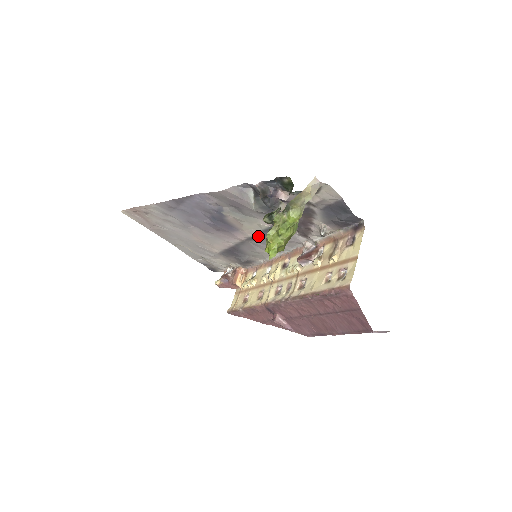
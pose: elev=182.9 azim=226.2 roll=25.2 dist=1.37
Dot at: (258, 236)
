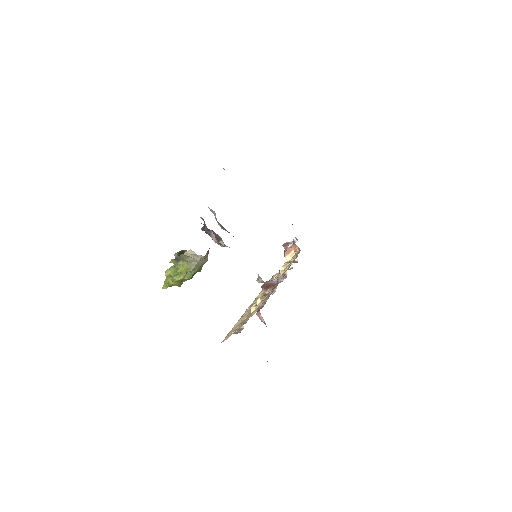
Dot at: occluded
